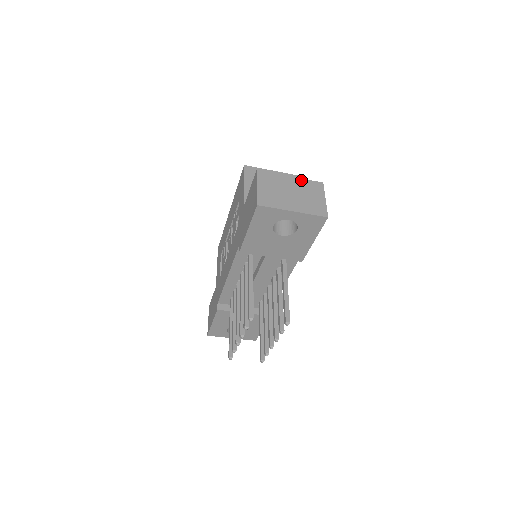
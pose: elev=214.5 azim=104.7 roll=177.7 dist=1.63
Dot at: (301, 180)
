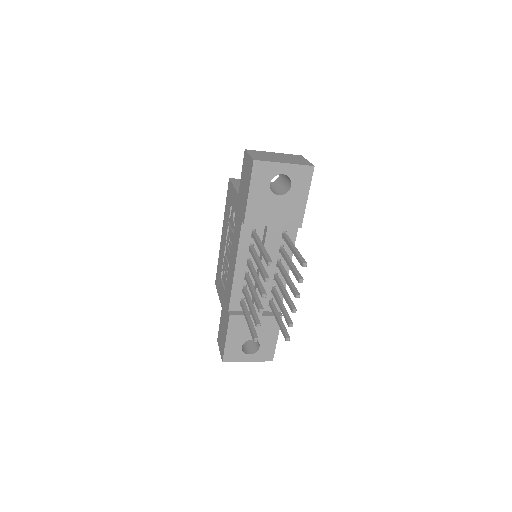
Dot at: (283, 154)
